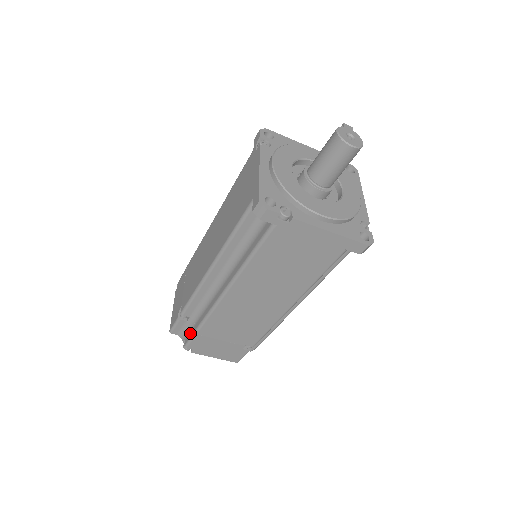
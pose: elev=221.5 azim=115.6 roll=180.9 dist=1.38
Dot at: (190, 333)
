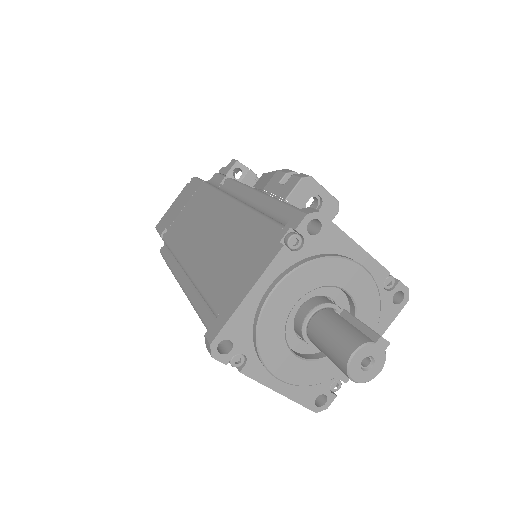
Dot at: (166, 252)
